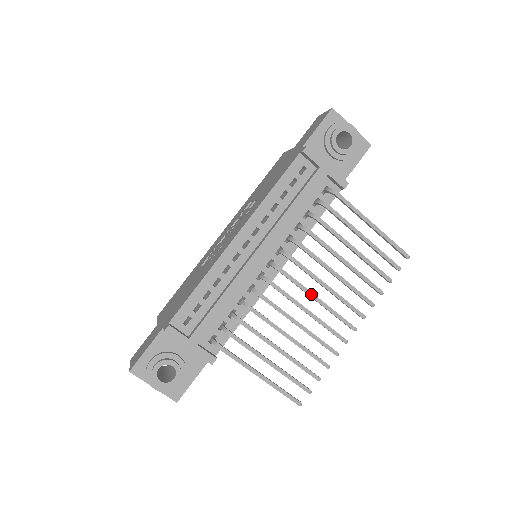
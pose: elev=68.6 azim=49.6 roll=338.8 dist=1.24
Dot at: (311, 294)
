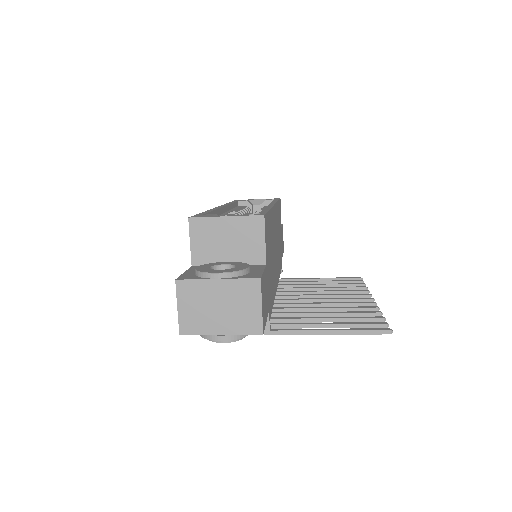
Dot at: (311, 302)
